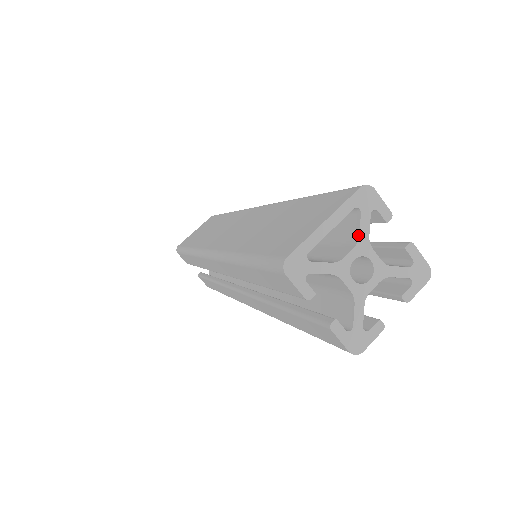
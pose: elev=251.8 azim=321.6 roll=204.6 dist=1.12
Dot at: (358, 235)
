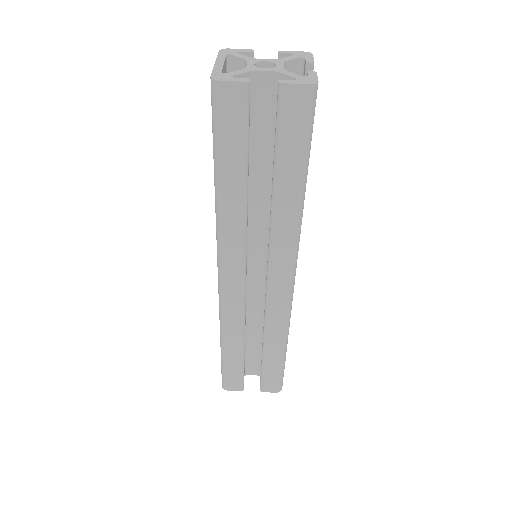
Dot at: (243, 60)
